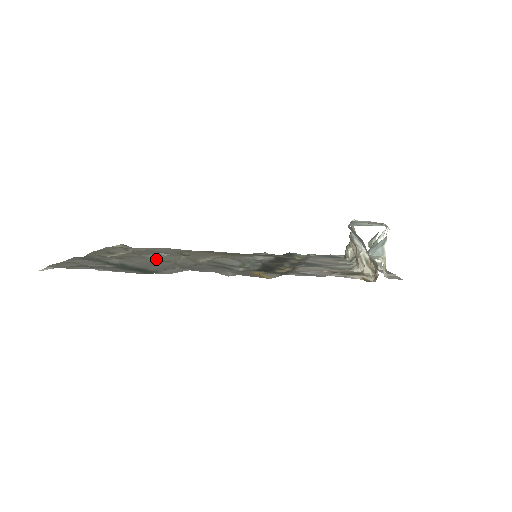
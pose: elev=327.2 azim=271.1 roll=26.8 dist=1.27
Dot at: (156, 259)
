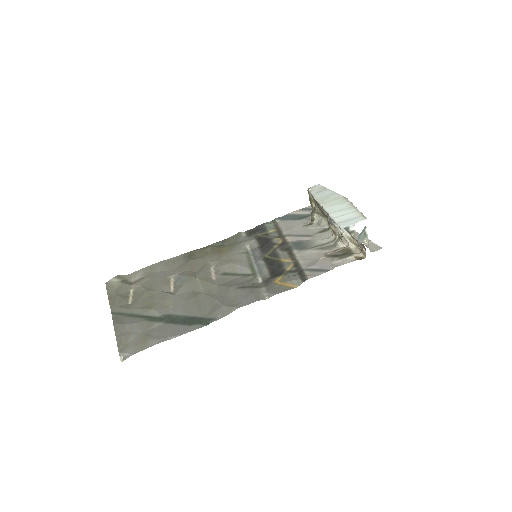
Dot at: (181, 293)
